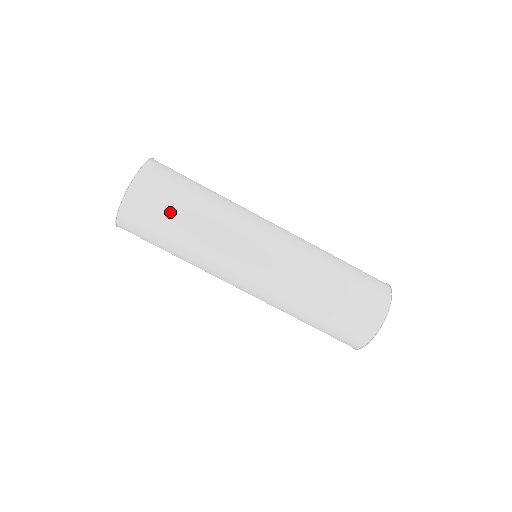
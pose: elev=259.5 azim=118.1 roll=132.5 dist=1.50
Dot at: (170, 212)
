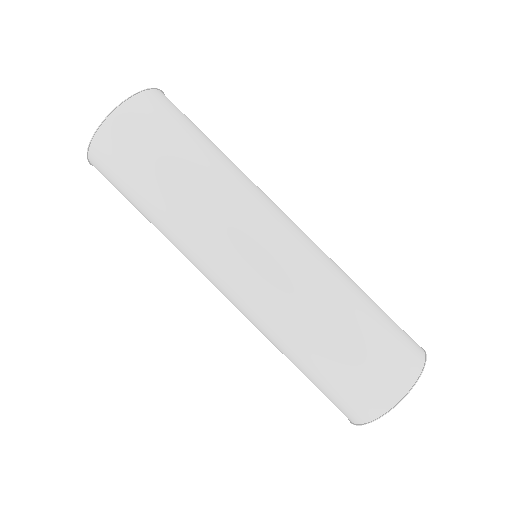
Dot at: (169, 147)
